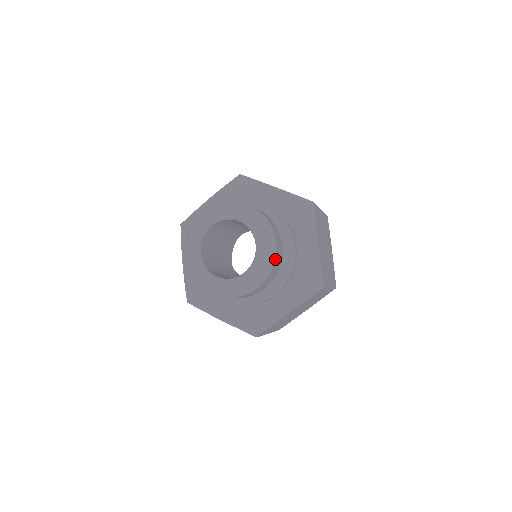
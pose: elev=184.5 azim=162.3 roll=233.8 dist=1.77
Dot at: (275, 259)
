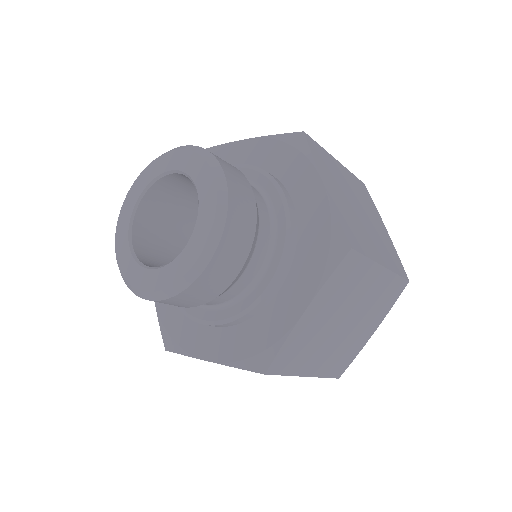
Dot at: (195, 284)
